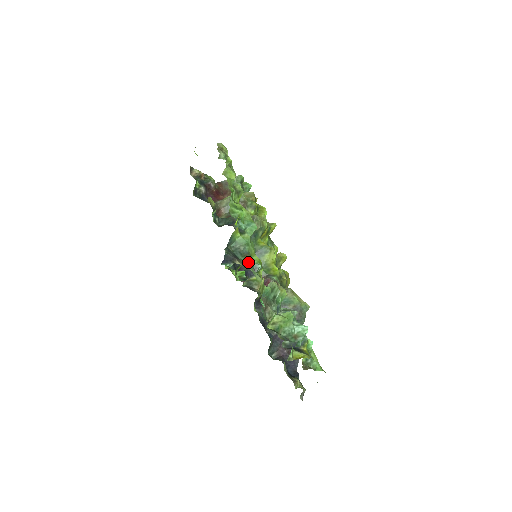
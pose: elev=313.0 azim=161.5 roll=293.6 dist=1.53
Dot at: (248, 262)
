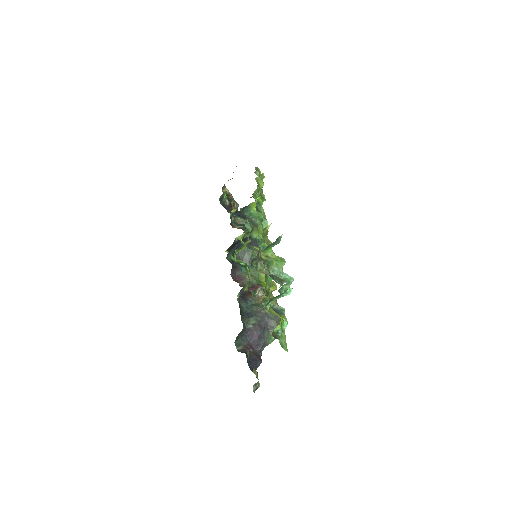
Dot at: (255, 232)
